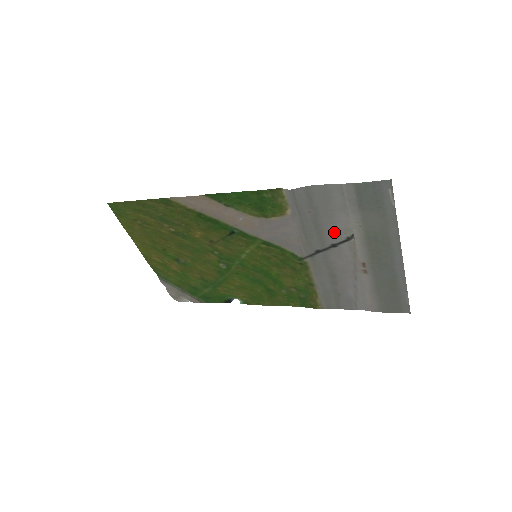
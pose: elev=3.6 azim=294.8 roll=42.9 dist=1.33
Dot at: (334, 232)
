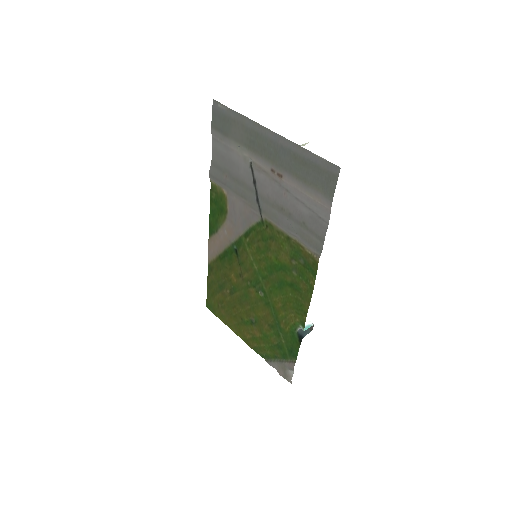
Dot at: (245, 173)
